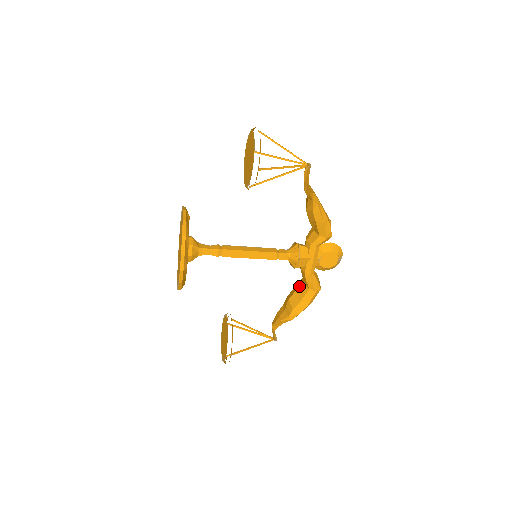
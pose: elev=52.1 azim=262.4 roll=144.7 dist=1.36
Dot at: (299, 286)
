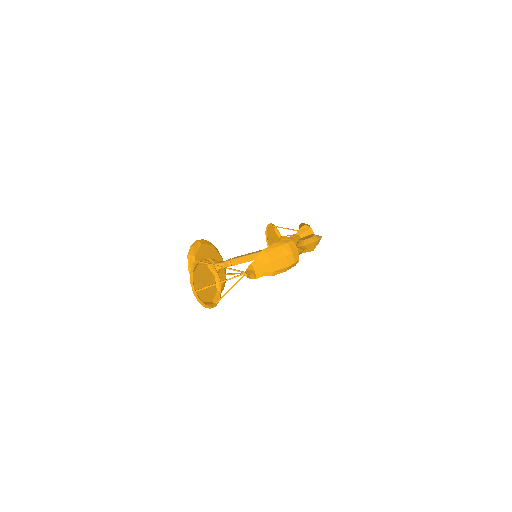
Dot at: occluded
